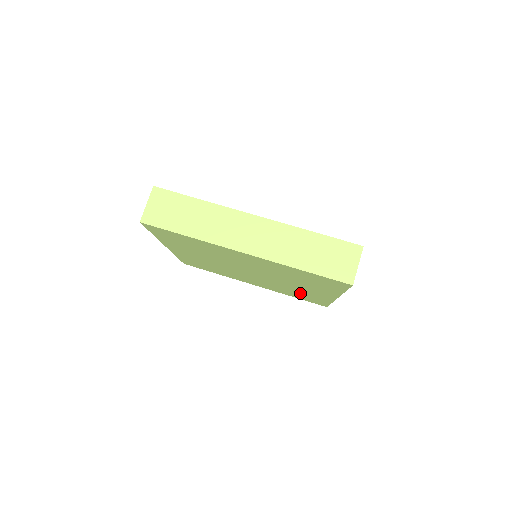
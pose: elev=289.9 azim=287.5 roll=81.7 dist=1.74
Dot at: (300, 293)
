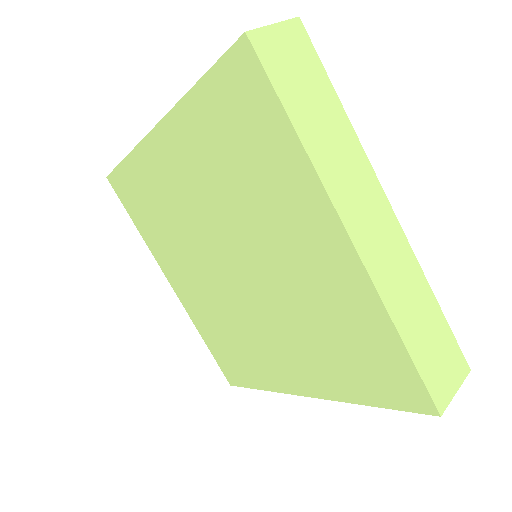
Dot at: (242, 347)
